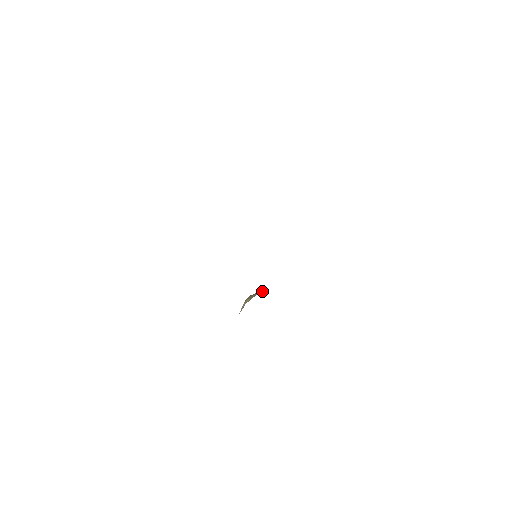
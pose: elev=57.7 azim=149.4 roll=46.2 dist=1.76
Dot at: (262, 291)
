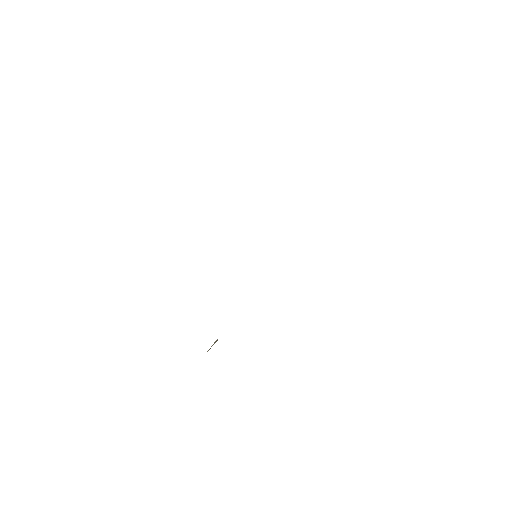
Dot at: occluded
